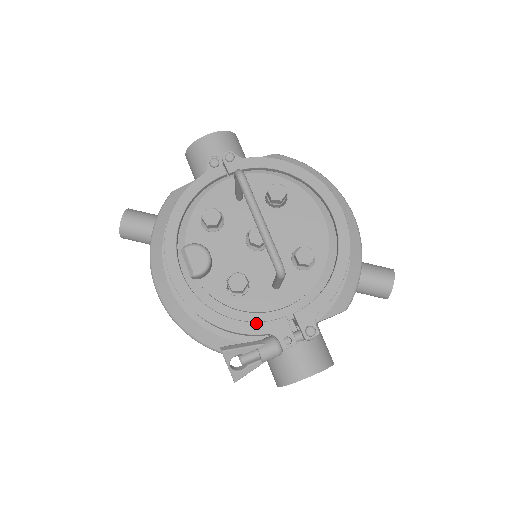
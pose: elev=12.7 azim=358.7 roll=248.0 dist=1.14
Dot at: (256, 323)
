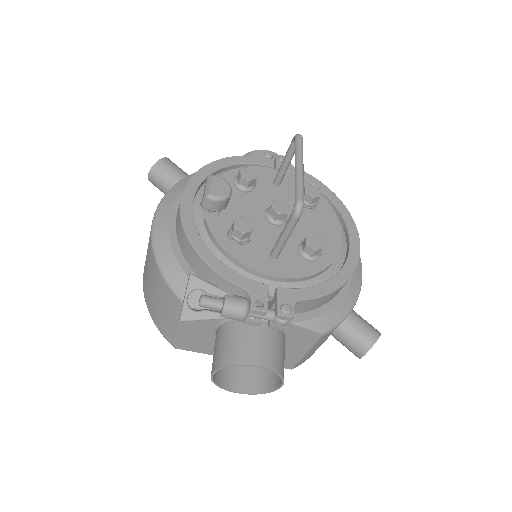
Dot at: (237, 273)
